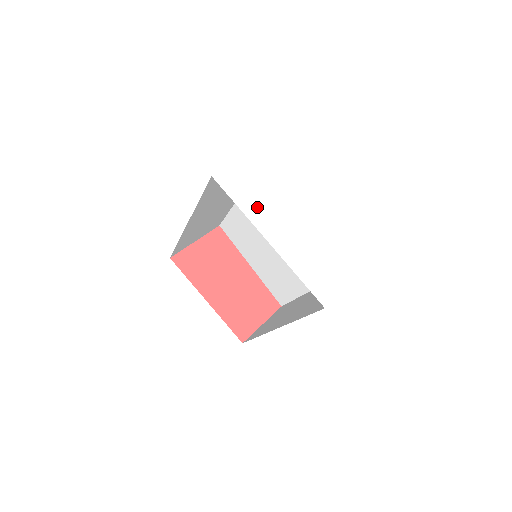
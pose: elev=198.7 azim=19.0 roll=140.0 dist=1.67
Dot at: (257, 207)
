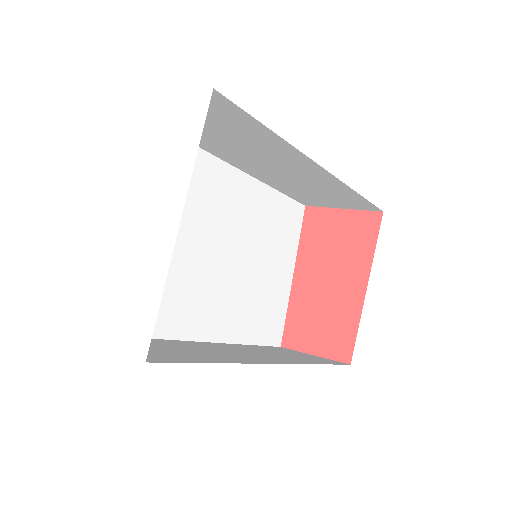
Dot at: (116, 168)
